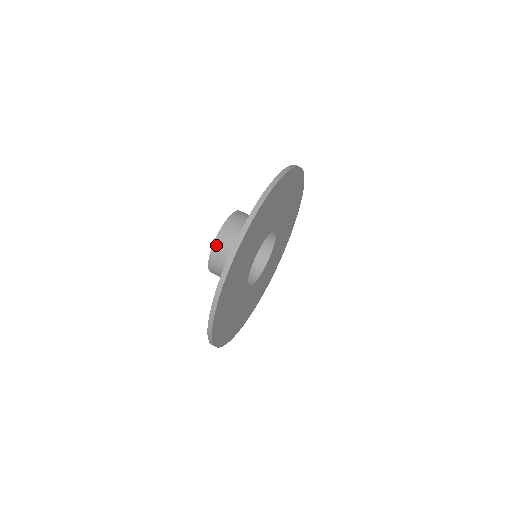
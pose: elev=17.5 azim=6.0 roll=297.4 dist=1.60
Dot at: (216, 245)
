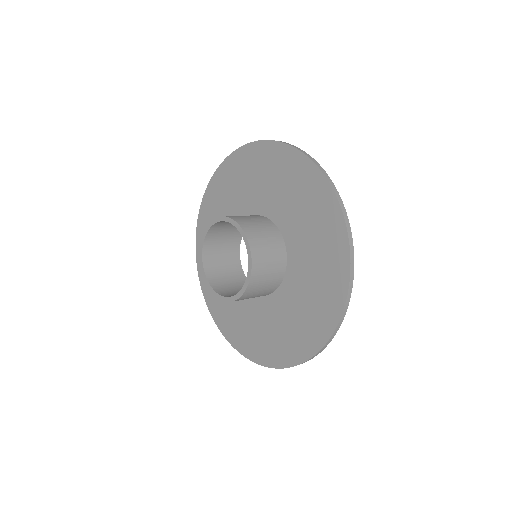
Dot at: (248, 291)
